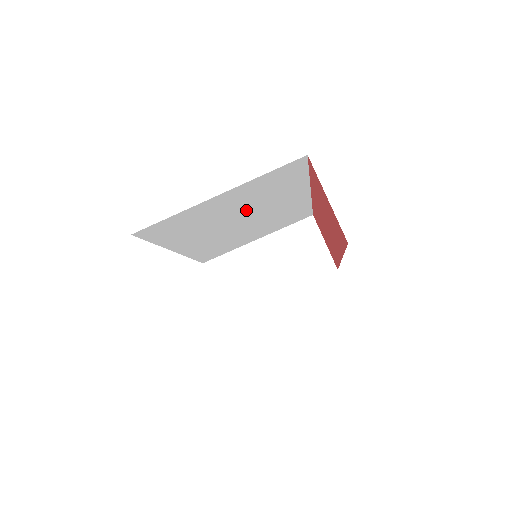
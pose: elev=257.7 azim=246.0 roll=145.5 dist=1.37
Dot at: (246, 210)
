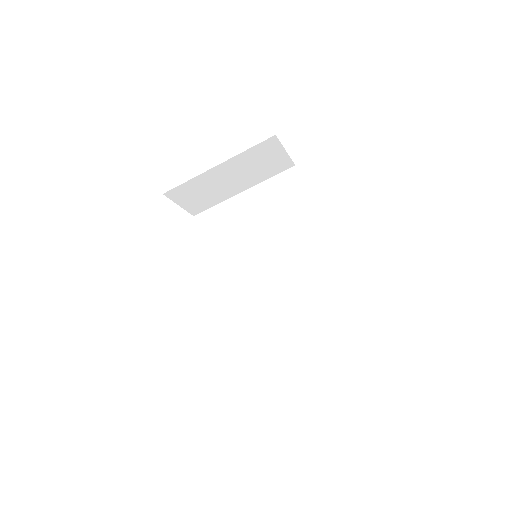
Dot at: occluded
